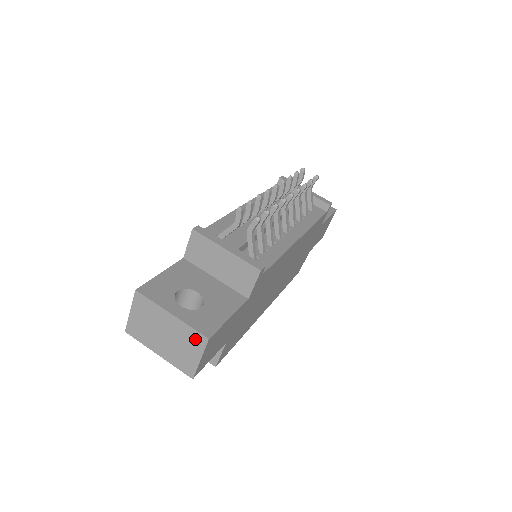
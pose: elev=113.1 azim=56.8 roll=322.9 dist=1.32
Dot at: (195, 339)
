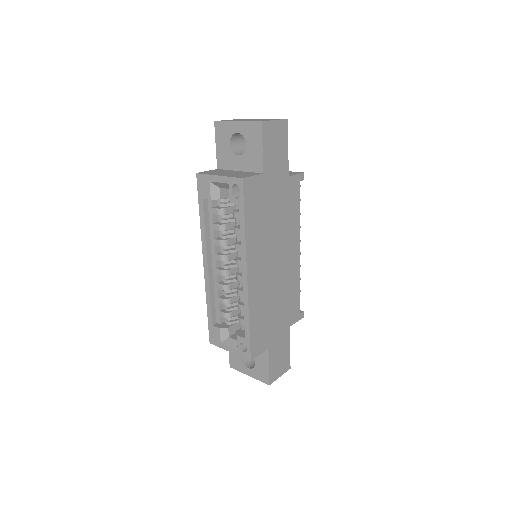
Dot at: occluded
